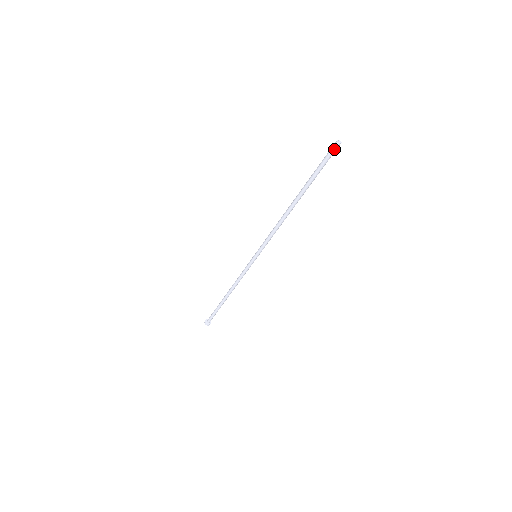
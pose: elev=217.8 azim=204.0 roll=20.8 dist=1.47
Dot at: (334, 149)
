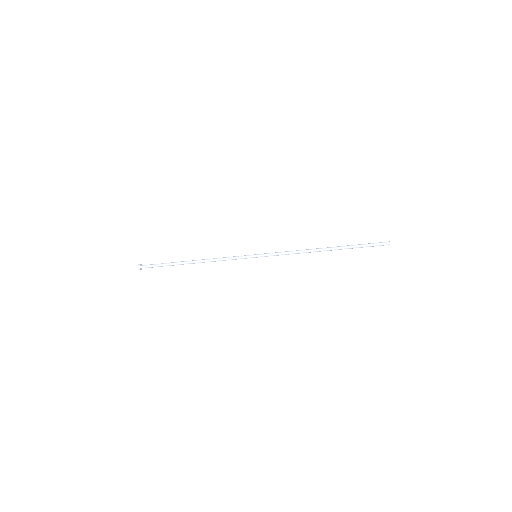
Dot at: (384, 243)
